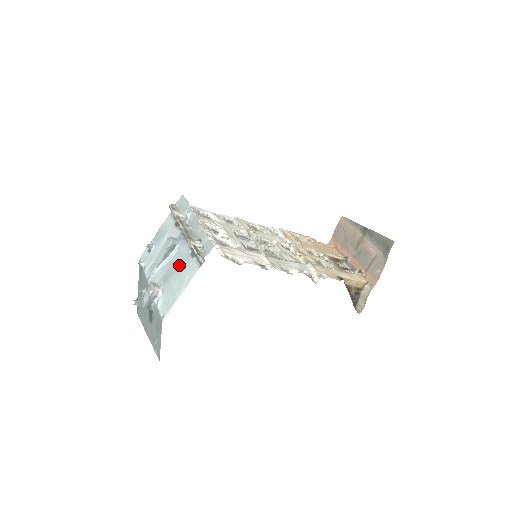
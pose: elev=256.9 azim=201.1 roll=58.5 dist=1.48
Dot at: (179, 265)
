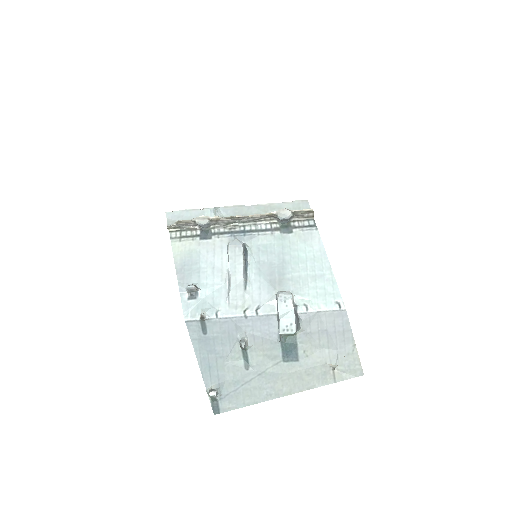
Dot at: (281, 254)
